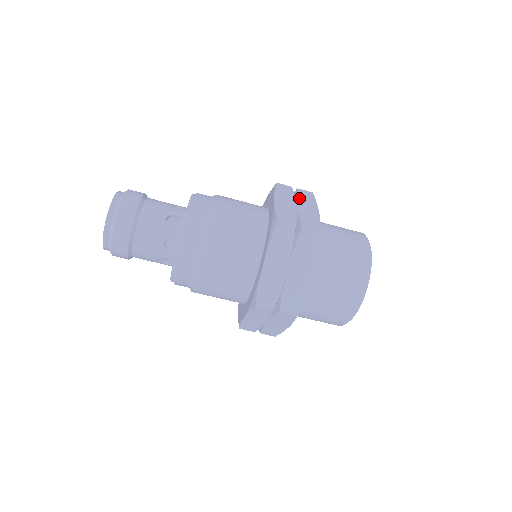
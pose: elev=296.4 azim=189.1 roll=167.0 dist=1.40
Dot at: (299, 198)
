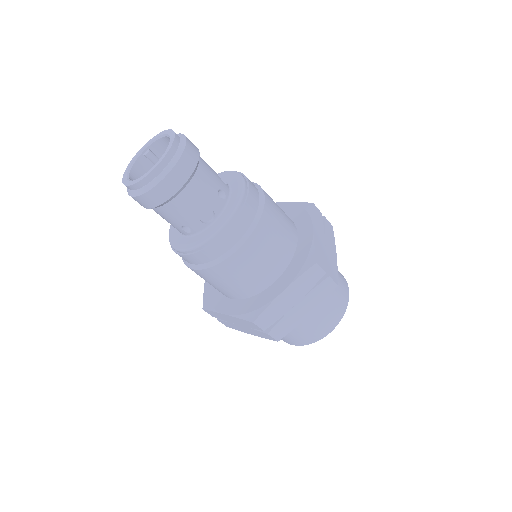
Dot at: occluded
